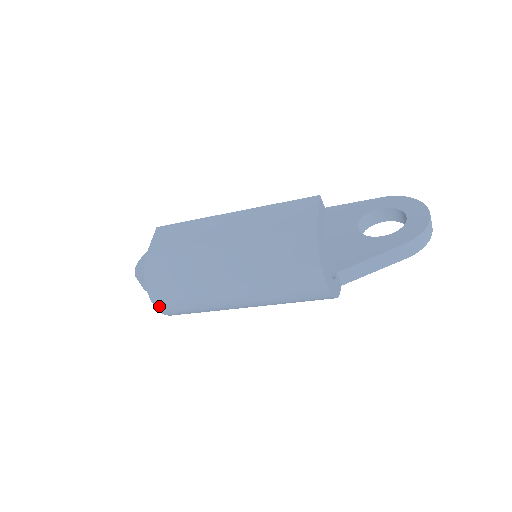
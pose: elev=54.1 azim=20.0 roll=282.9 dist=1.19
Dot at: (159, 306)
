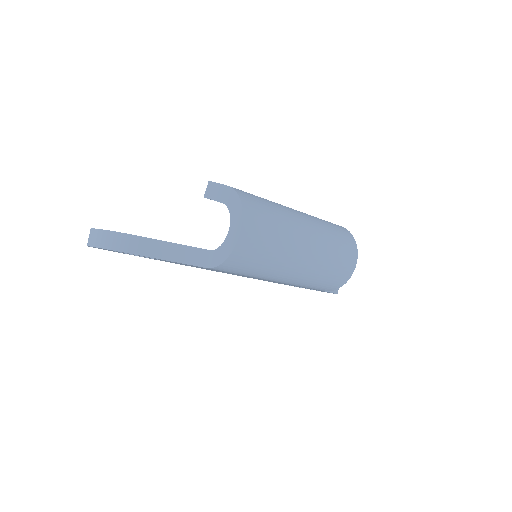
Dot at: (244, 232)
